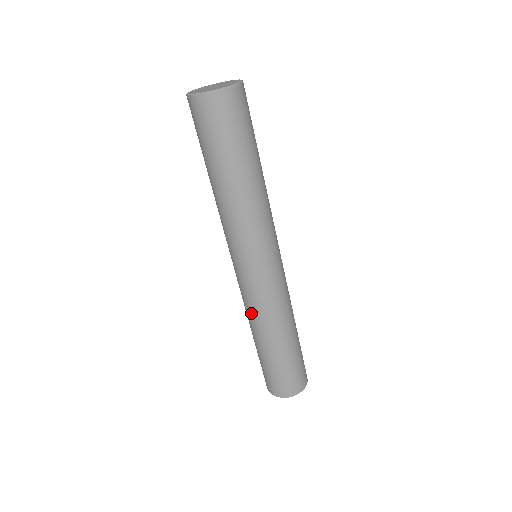
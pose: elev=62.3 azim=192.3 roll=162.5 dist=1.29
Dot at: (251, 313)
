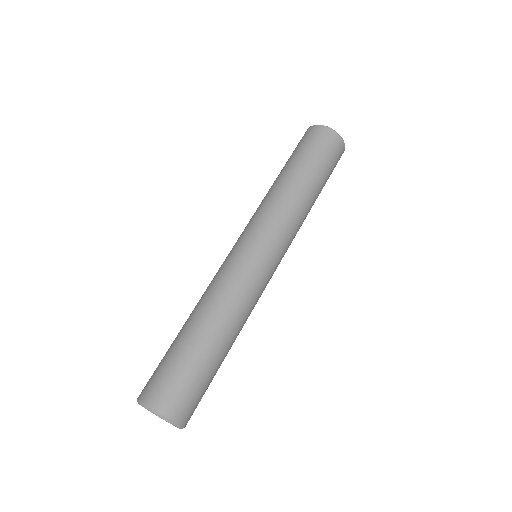
Dot at: (216, 288)
